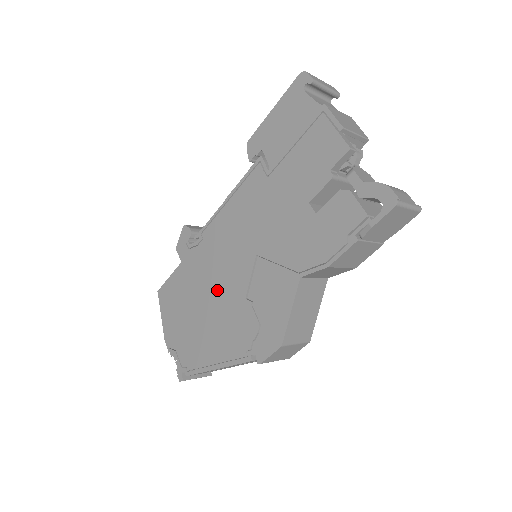
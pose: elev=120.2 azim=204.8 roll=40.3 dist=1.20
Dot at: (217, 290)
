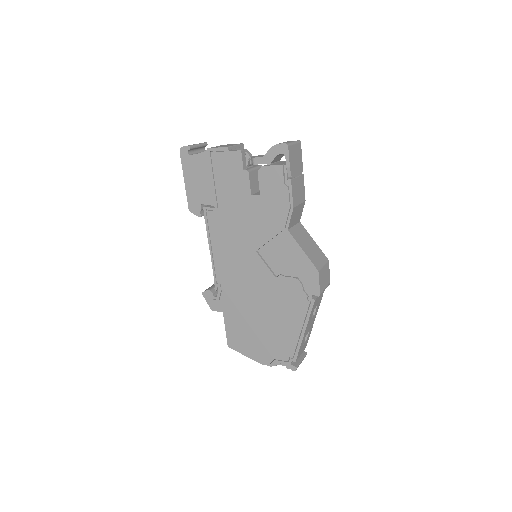
Dot at: (258, 296)
